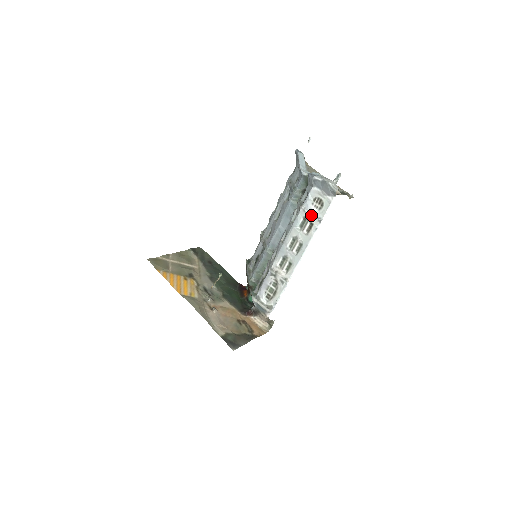
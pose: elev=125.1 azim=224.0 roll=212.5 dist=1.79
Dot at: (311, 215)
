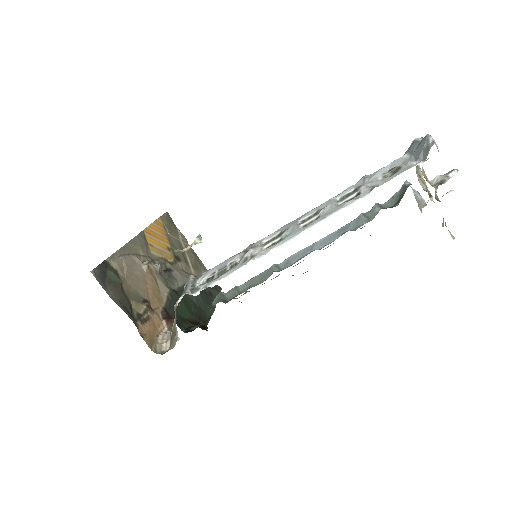
Dot at: (368, 183)
